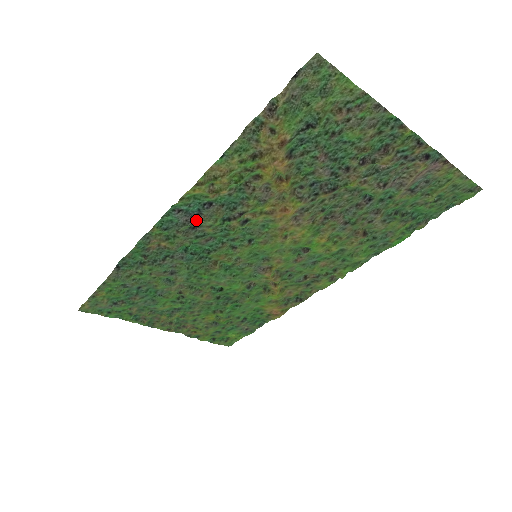
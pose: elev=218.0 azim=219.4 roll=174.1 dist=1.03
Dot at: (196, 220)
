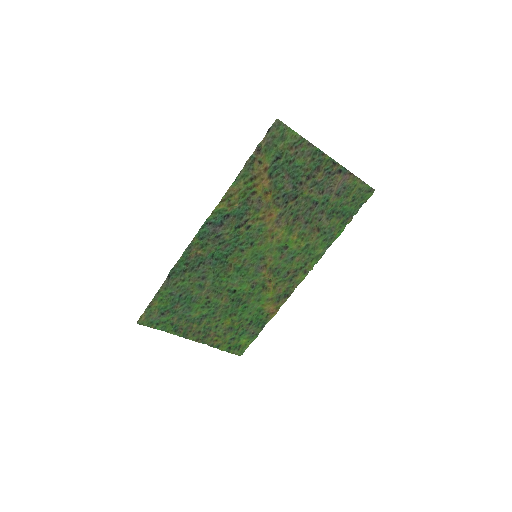
Dot at: (219, 230)
